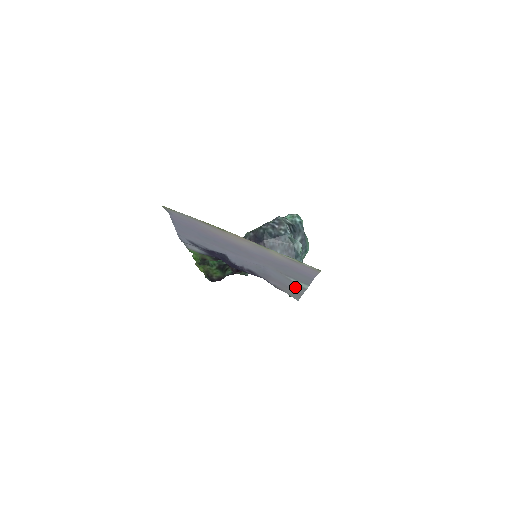
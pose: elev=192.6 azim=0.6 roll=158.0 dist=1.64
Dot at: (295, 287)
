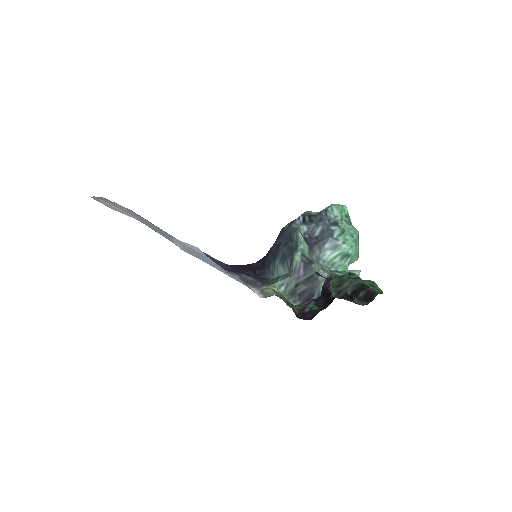
Dot at: (210, 263)
